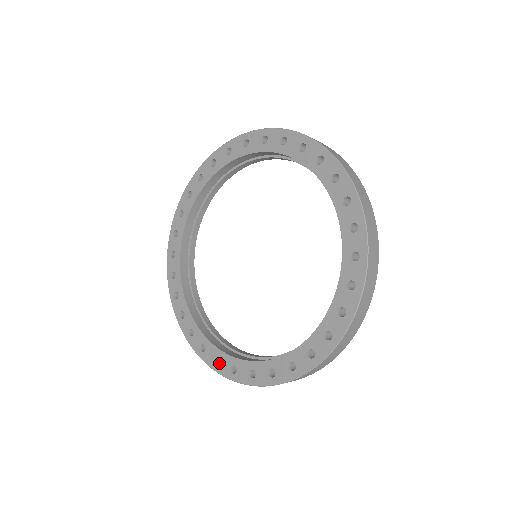
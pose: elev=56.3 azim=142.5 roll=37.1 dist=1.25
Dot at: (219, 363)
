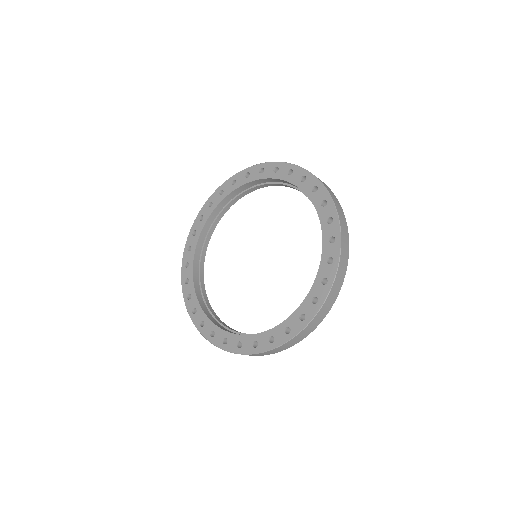
Dot at: (274, 339)
